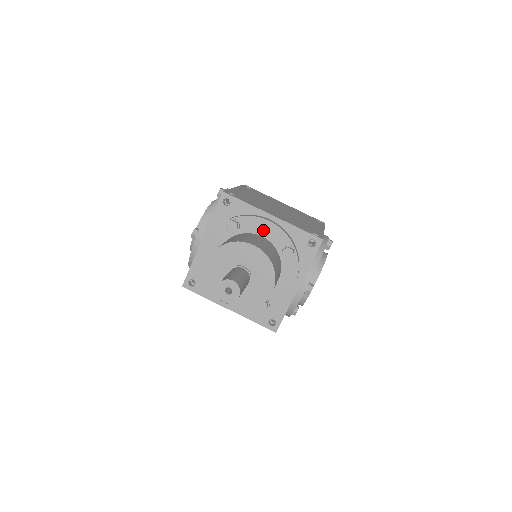
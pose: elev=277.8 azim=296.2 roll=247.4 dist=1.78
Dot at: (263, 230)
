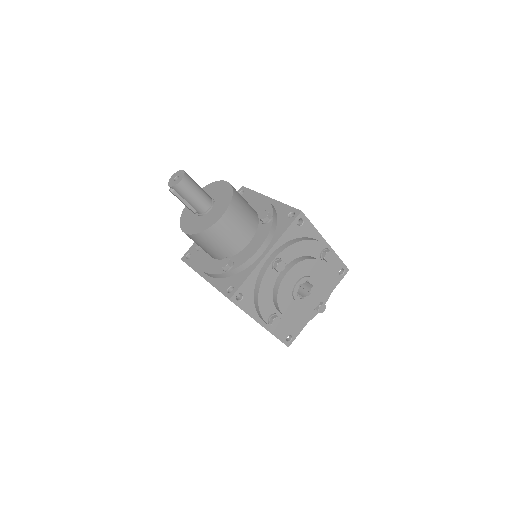
Dot at: (255, 204)
